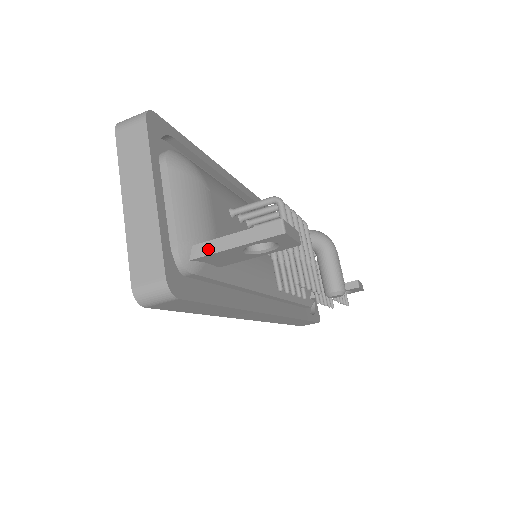
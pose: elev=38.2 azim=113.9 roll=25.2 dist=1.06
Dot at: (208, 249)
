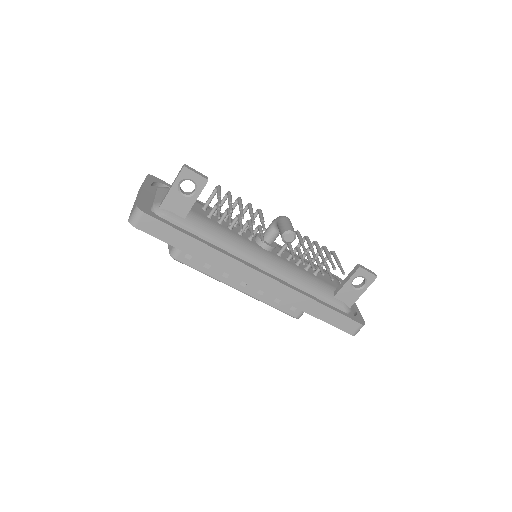
Dot at: (164, 198)
